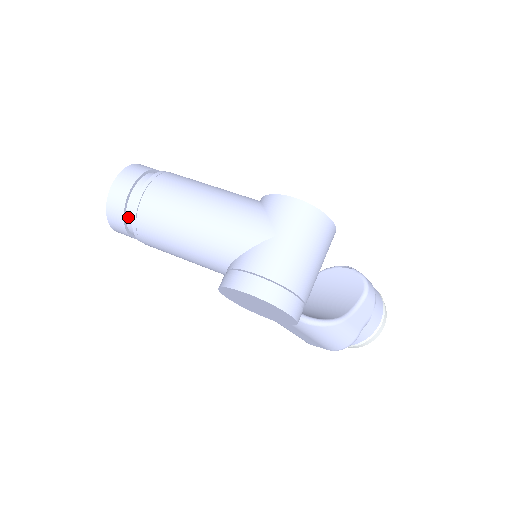
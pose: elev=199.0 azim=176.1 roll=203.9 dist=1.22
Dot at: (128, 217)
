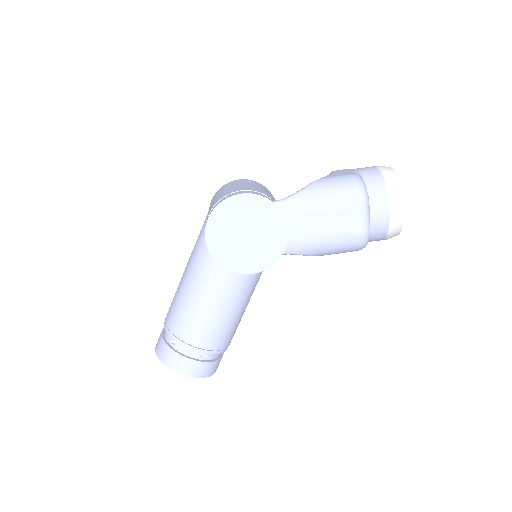
Dot at: (173, 345)
